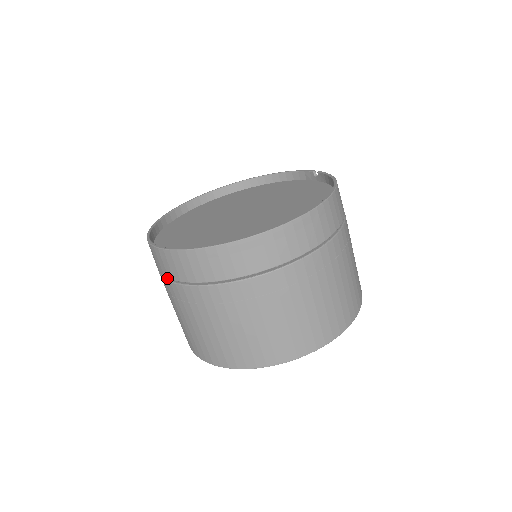
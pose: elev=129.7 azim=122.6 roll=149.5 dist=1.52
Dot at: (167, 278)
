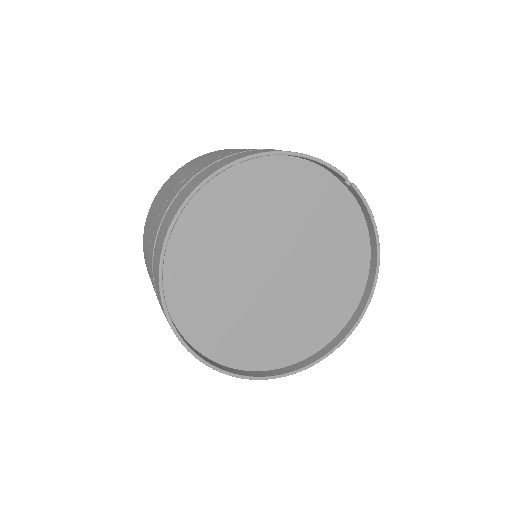
Dot at: occluded
